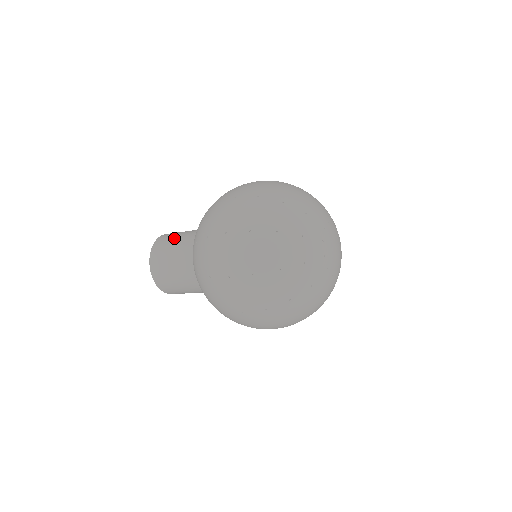
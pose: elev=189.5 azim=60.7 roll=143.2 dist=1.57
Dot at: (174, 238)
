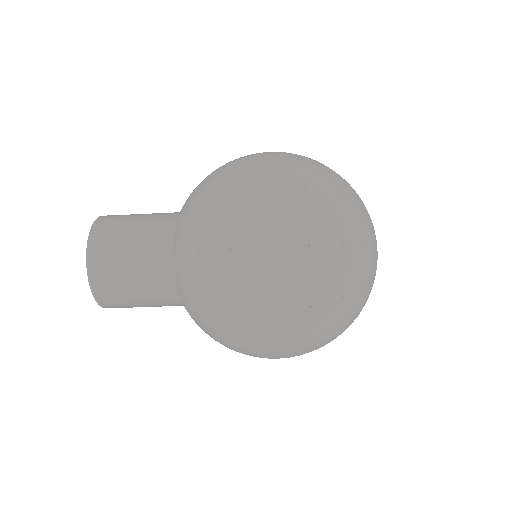
Dot at: (133, 216)
